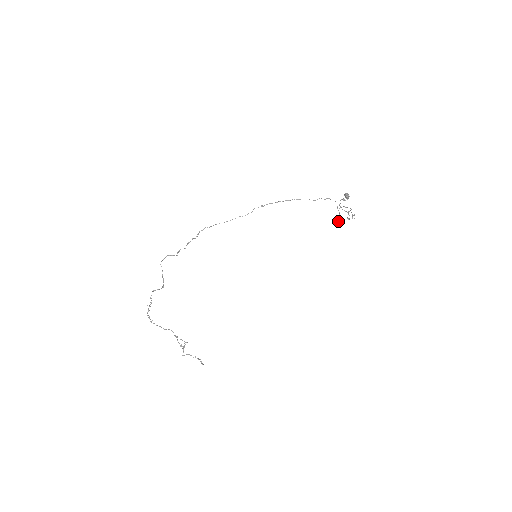
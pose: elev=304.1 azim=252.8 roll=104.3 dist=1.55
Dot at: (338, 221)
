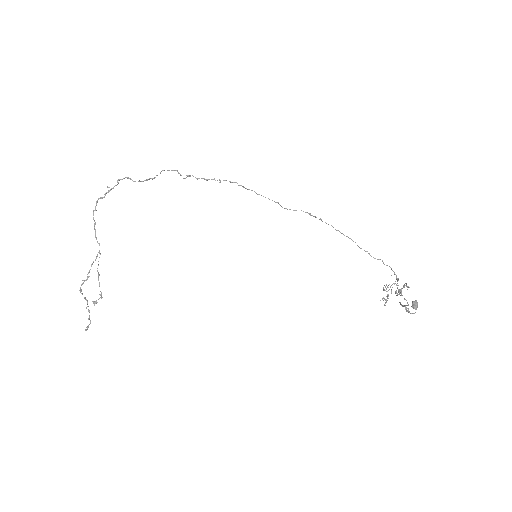
Dot at: occluded
